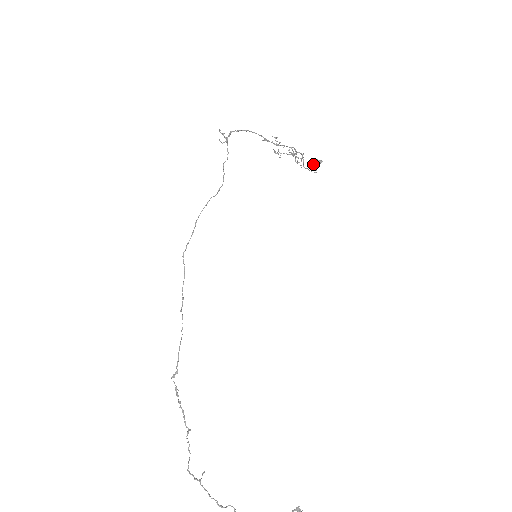
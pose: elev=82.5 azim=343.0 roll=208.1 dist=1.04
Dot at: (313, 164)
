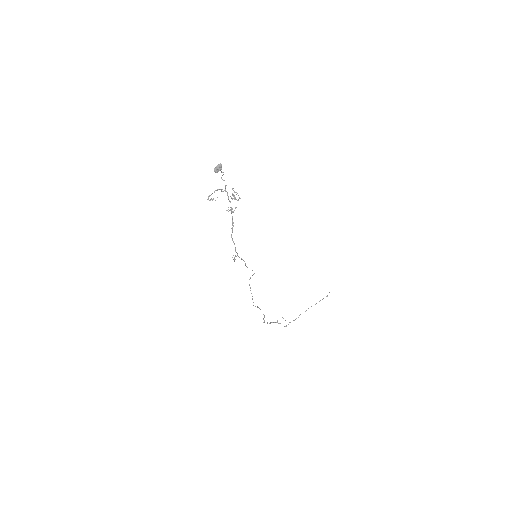
Dot at: occluded
